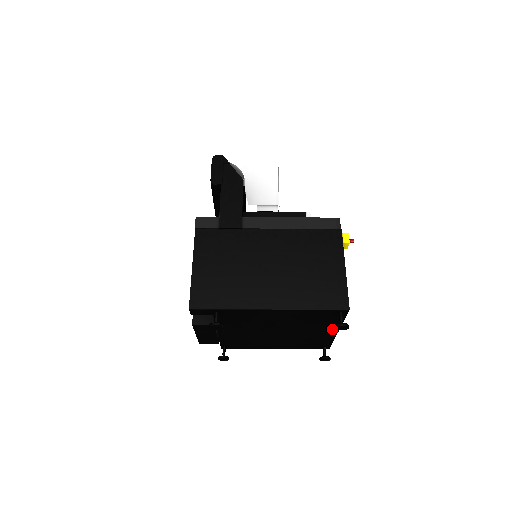
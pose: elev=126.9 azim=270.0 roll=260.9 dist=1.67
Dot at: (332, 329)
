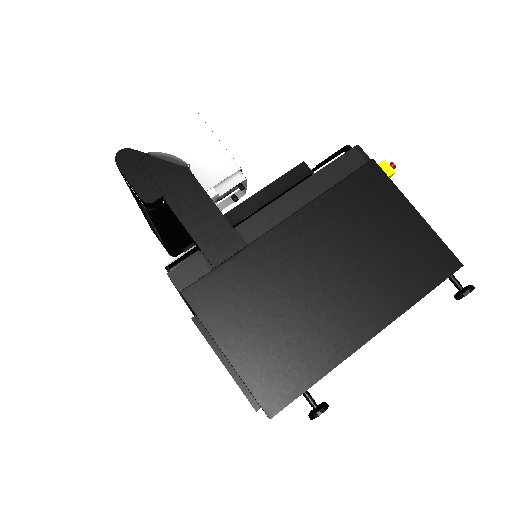
Dot at: occluded
